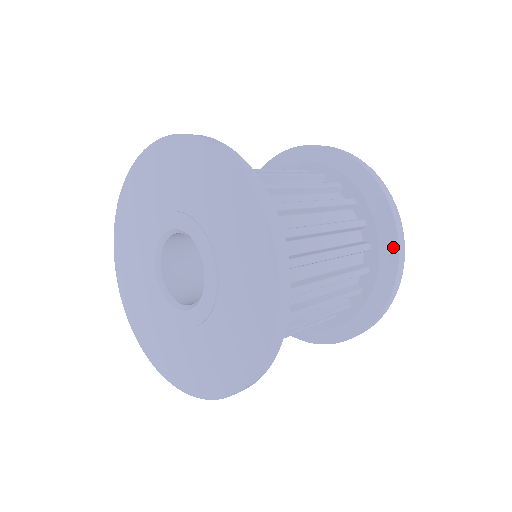
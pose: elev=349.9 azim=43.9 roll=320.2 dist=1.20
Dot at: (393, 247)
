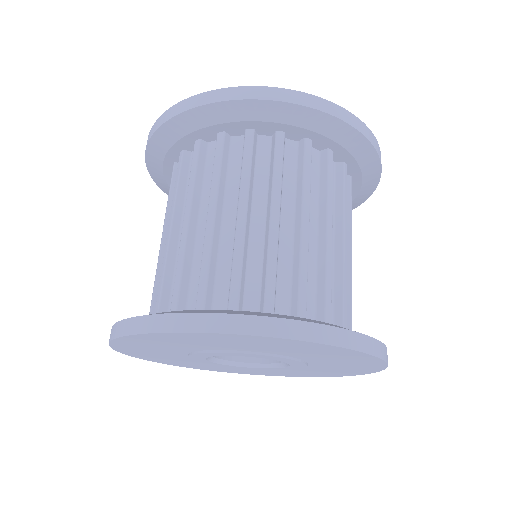
Dot at: occluded
